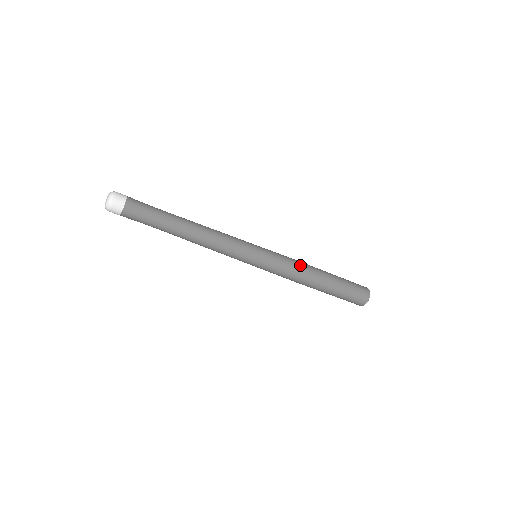
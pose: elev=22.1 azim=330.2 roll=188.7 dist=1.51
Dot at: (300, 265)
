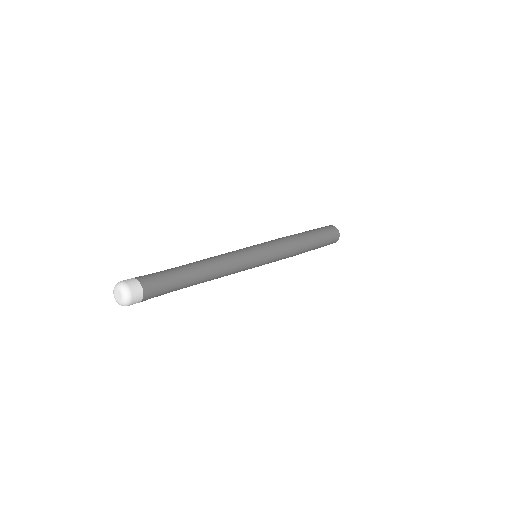
Dot at: (292, 243)
